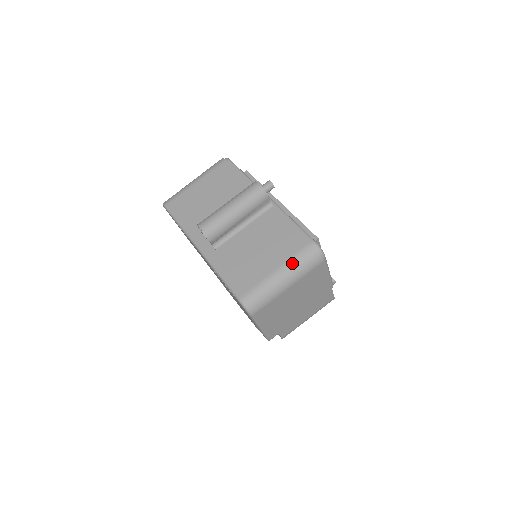
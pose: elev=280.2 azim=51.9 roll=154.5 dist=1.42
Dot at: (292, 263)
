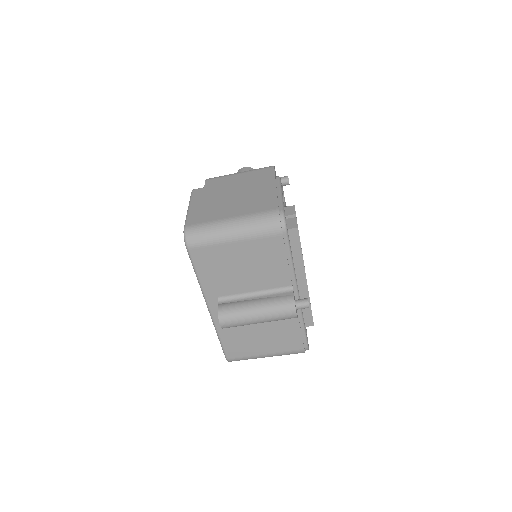
Dot at: (281, 355)
